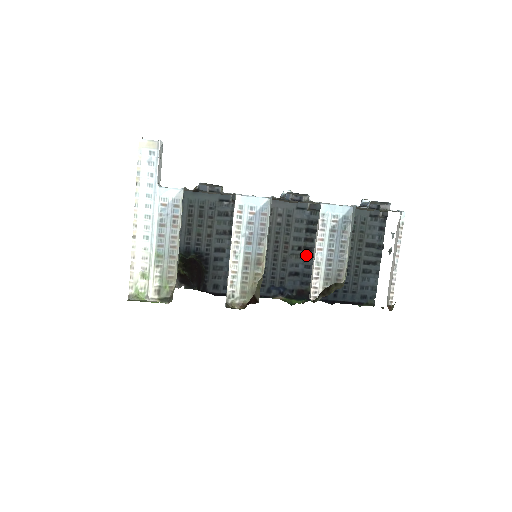
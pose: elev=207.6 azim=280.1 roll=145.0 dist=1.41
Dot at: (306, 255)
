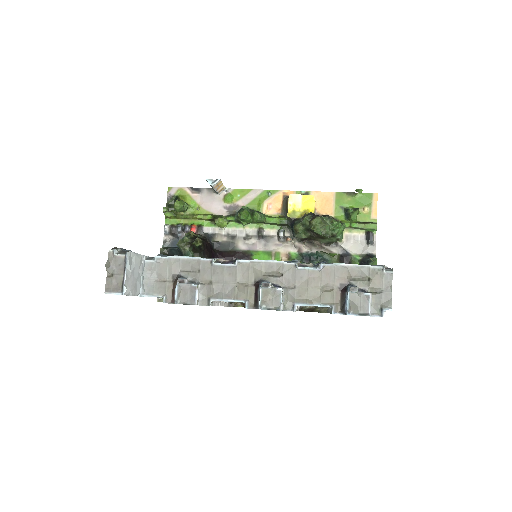
Dot at: occluded
